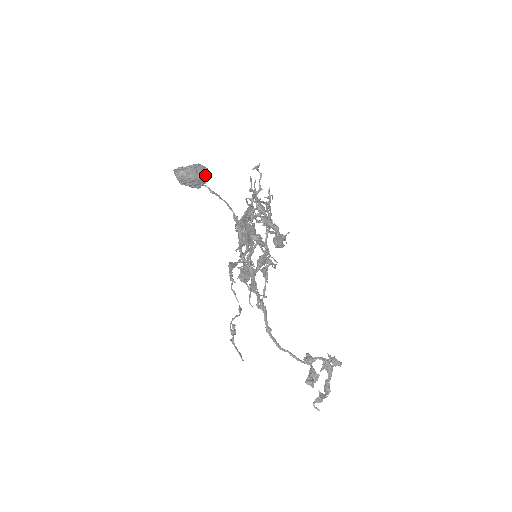
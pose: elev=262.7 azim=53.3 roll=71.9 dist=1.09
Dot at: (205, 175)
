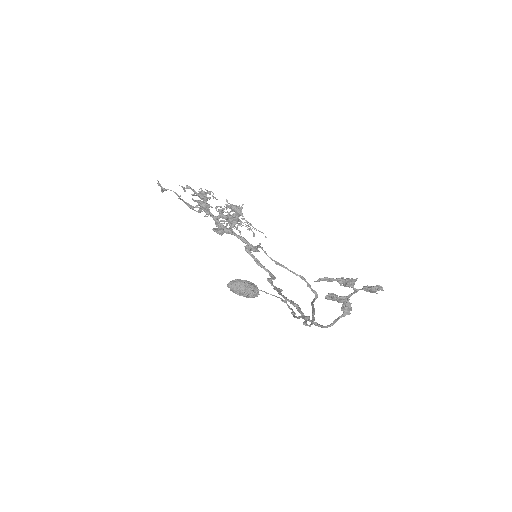
Dot at: (251, 284)
